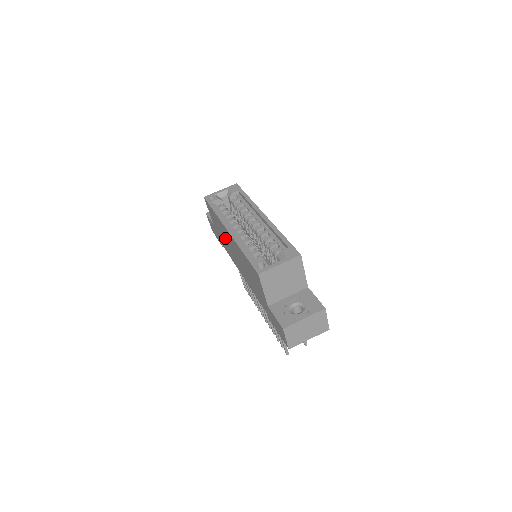
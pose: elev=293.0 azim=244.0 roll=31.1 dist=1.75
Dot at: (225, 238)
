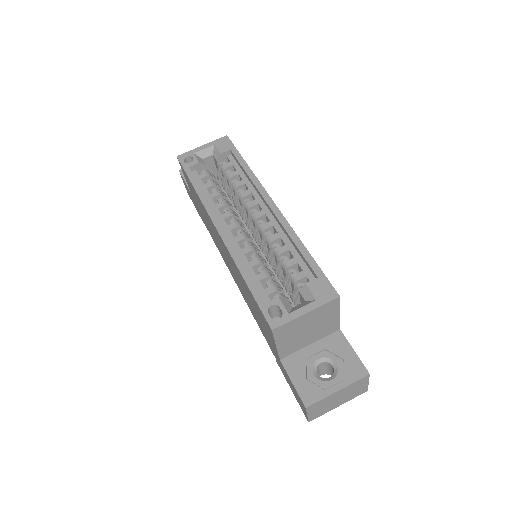
Dot at: (210, 227)
